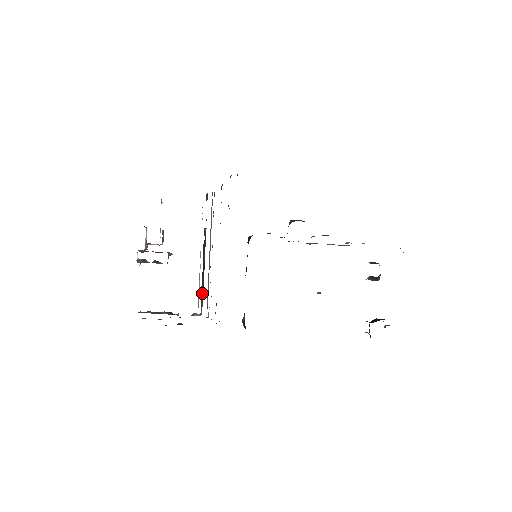
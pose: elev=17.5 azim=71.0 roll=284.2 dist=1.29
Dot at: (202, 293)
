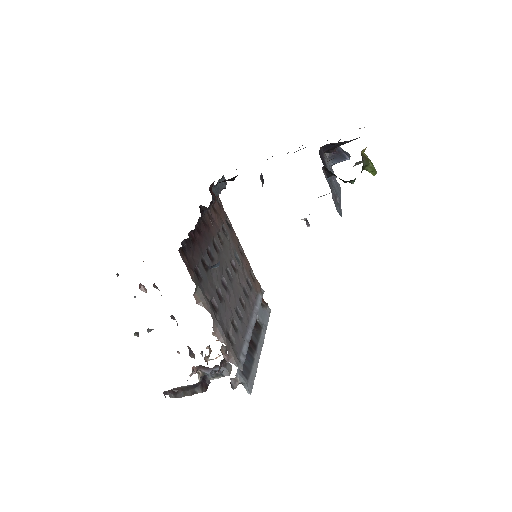
Dot at: (247, 365)
